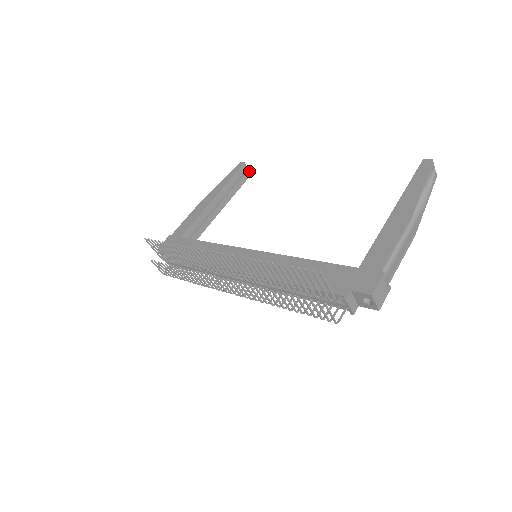
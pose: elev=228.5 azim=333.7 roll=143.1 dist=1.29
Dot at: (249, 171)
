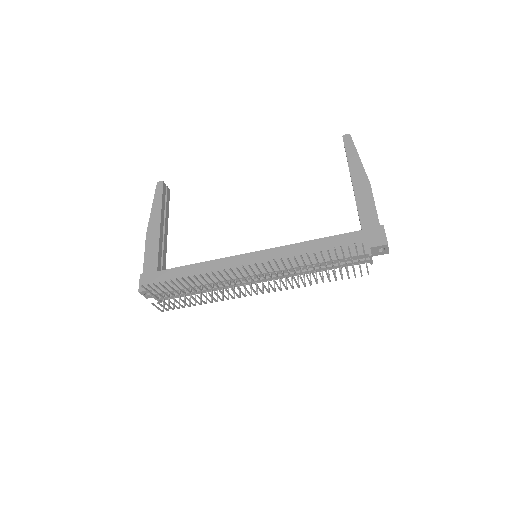
Dot at: occluded
